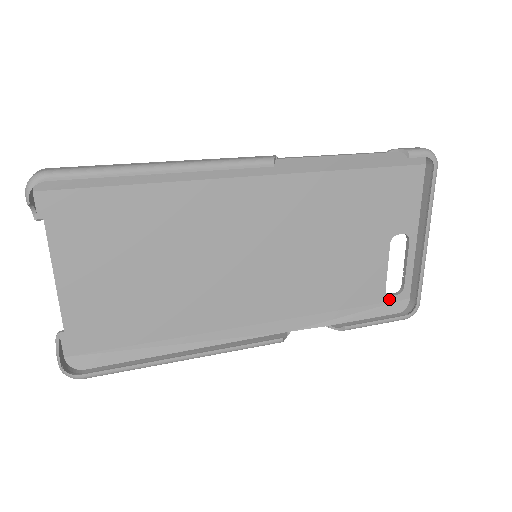
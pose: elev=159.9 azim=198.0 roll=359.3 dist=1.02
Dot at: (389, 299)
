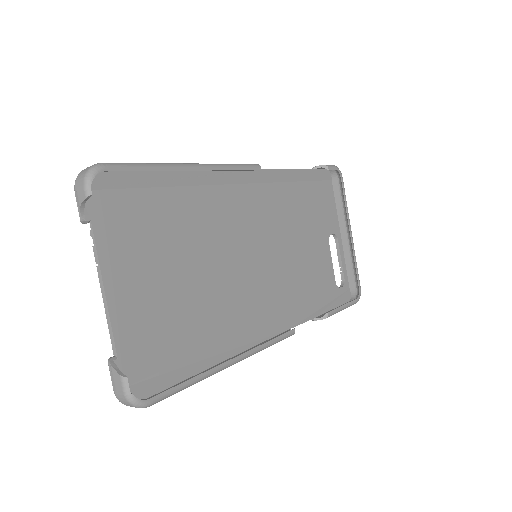
Dot at: (339, 291)
